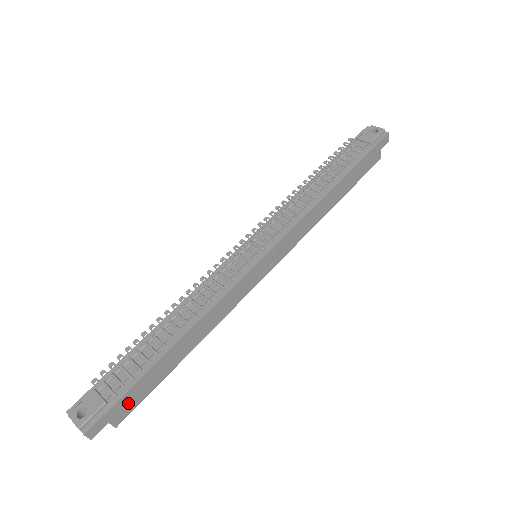
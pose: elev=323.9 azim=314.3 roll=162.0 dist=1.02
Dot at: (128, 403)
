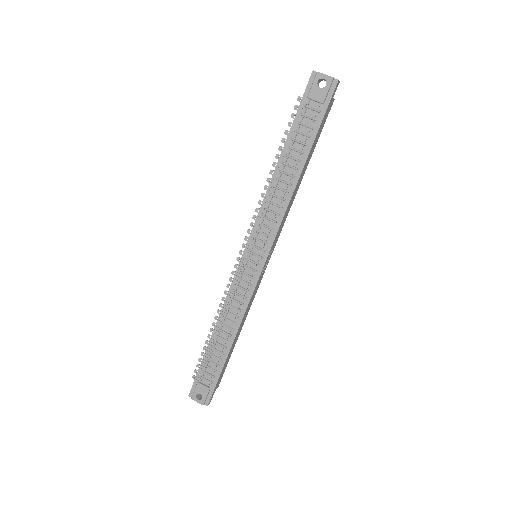
Dot at: (220, 379)
